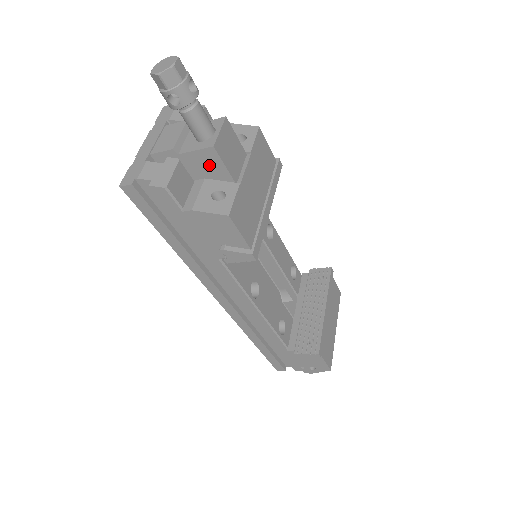
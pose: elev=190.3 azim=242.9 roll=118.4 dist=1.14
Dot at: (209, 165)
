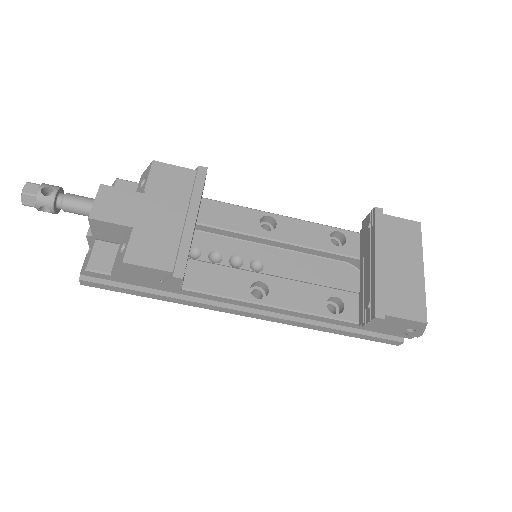
Dot at: (108, 229)
